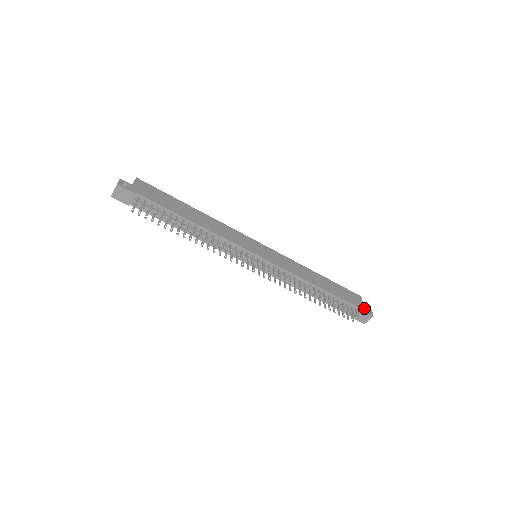
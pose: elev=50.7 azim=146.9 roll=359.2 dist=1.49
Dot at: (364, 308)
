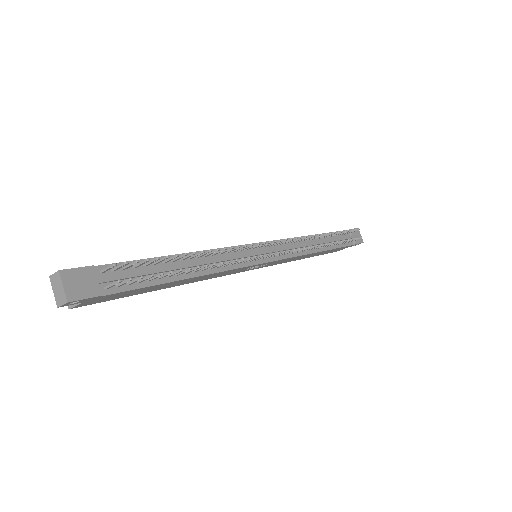
Dot at: occluded
